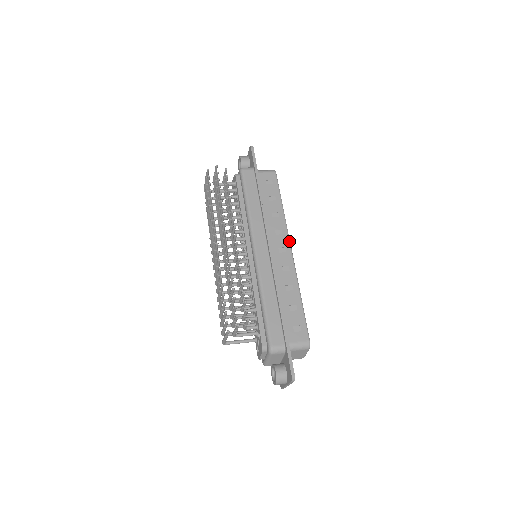
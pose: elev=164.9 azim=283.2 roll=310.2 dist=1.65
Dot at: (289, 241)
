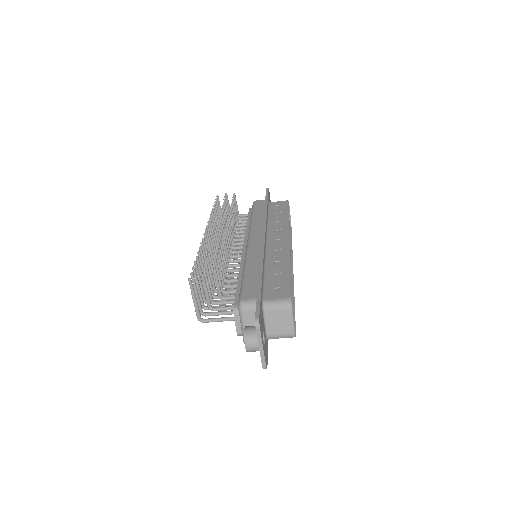
Dot at: (288, 235)
